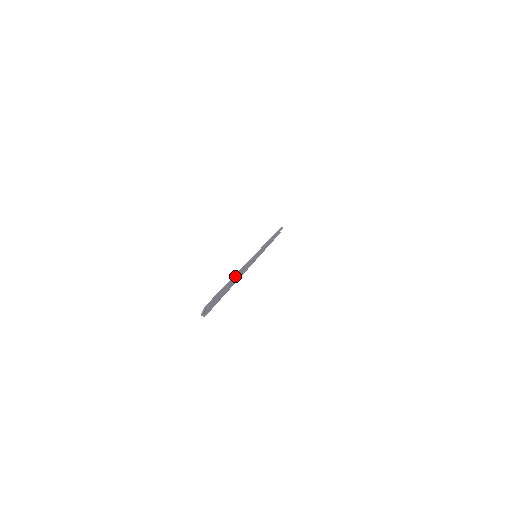
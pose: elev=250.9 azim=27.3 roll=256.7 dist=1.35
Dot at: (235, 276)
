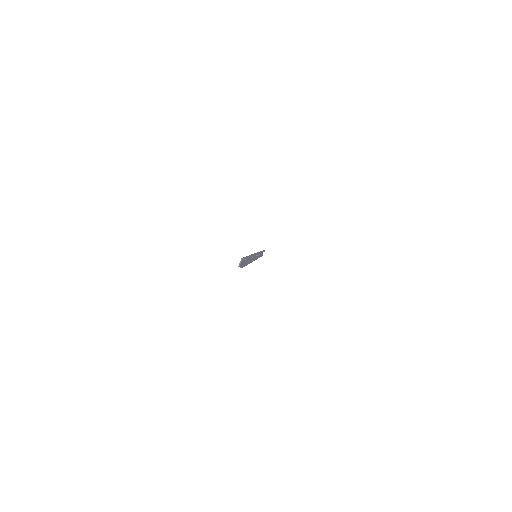
Dot at: (251, 255)
